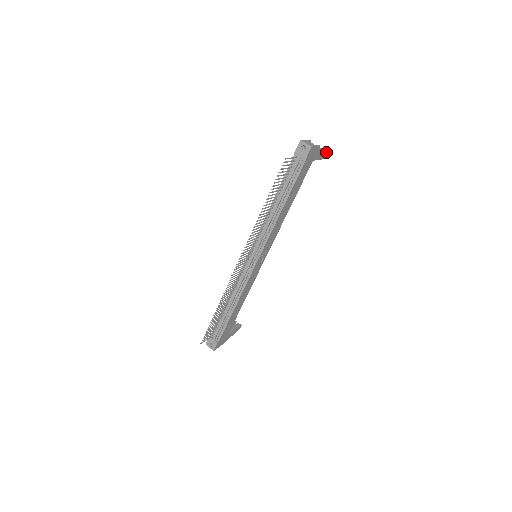
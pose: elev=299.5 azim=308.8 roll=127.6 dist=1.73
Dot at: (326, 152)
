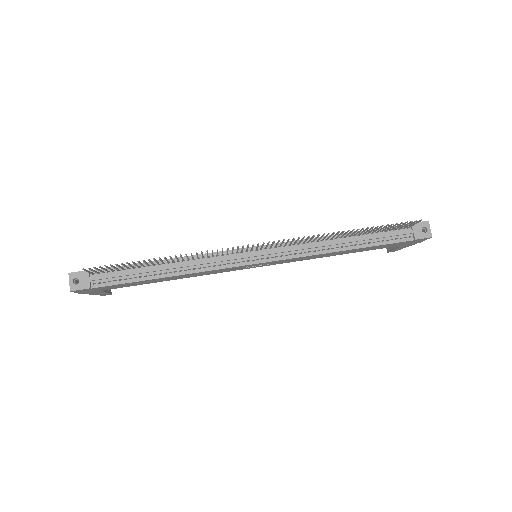
Dot at: occluded
